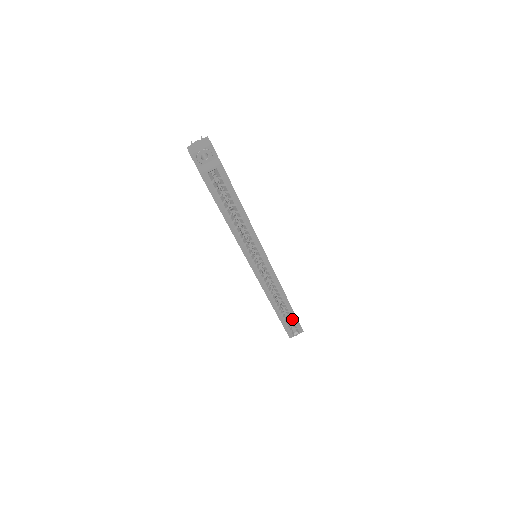
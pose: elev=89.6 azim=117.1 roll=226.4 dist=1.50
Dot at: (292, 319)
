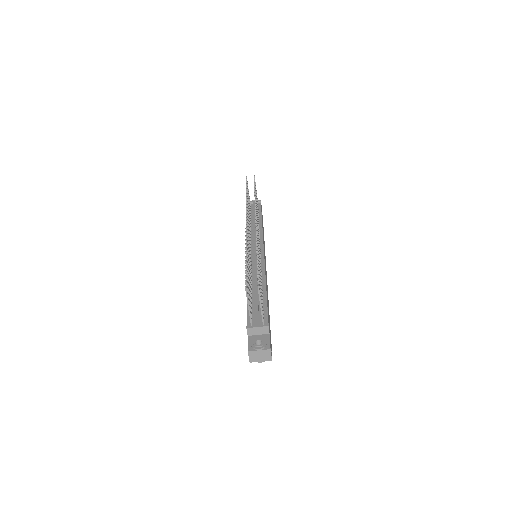
Dot at: occluded
